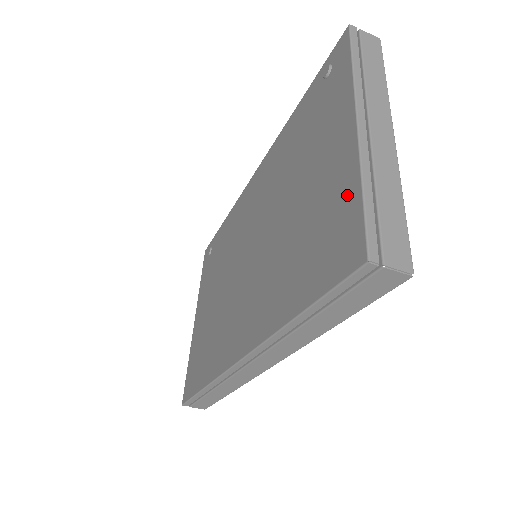
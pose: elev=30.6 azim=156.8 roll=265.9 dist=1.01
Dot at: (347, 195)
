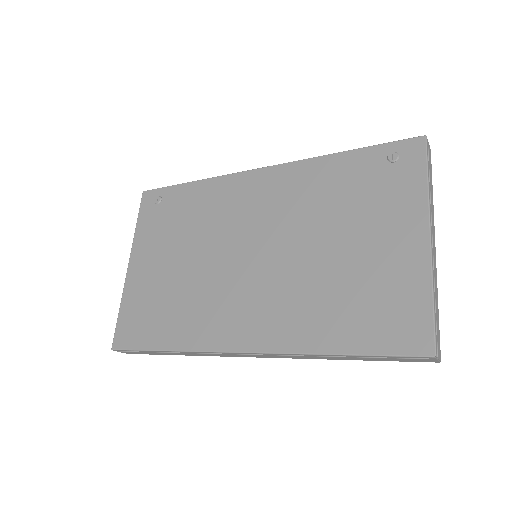
Dot at: (415, 293)
